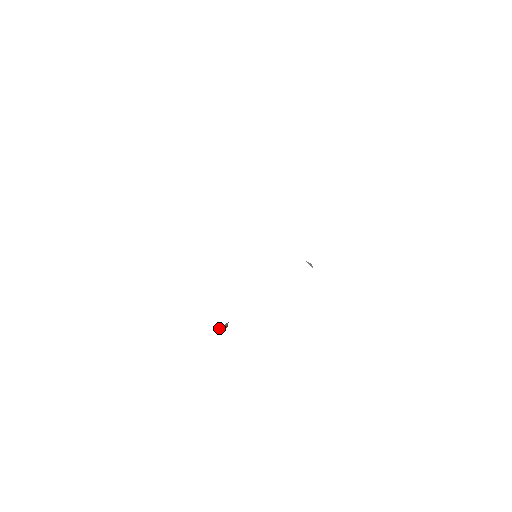
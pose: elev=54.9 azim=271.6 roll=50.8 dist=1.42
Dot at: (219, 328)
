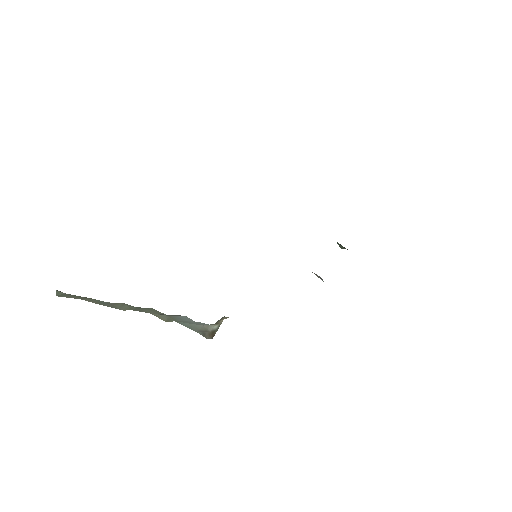
Dot at: (208, 327)
